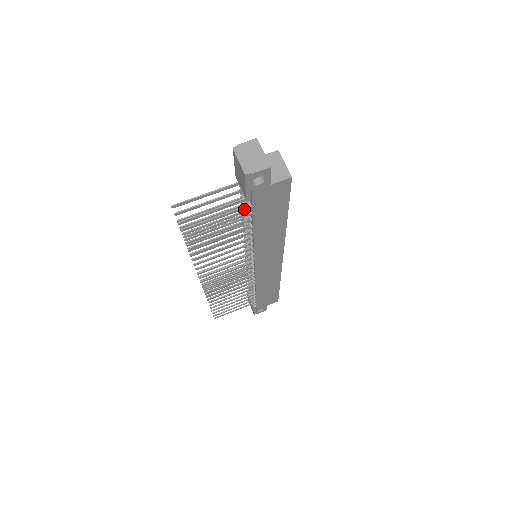
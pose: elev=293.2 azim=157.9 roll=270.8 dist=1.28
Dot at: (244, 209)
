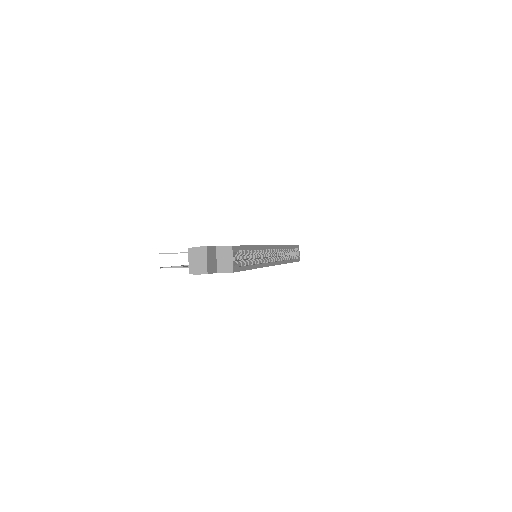
Dot at: occluded
